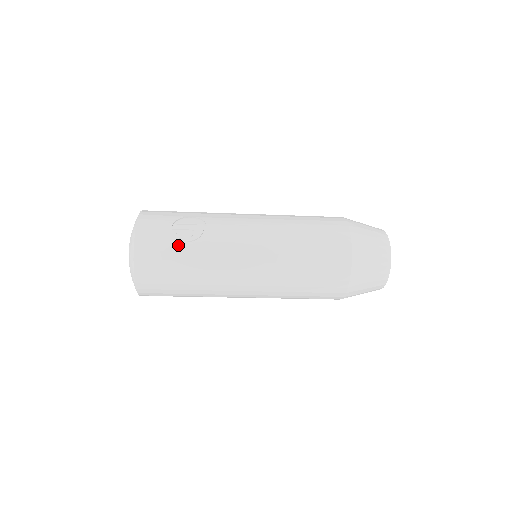
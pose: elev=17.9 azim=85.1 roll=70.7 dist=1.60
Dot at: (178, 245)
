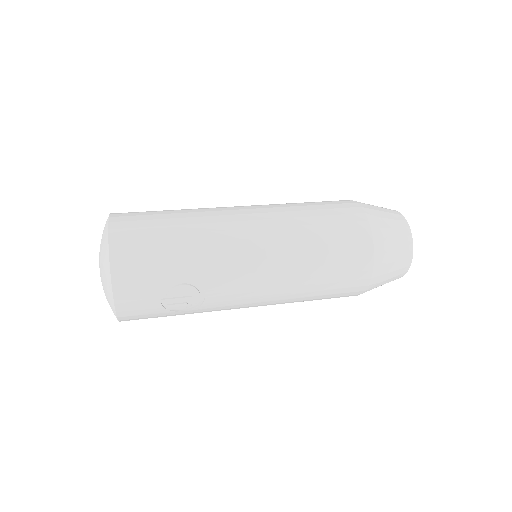
Dot at: (171, 313)
